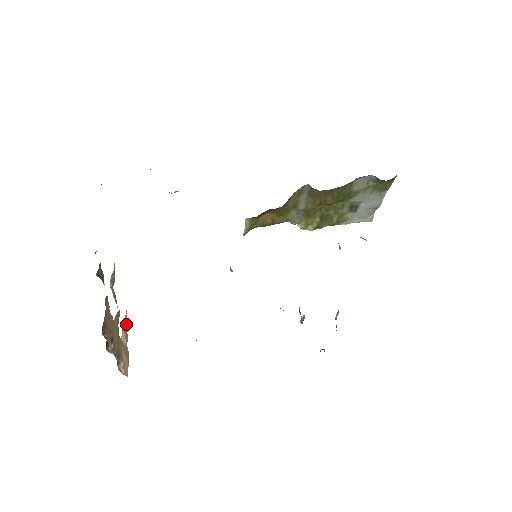
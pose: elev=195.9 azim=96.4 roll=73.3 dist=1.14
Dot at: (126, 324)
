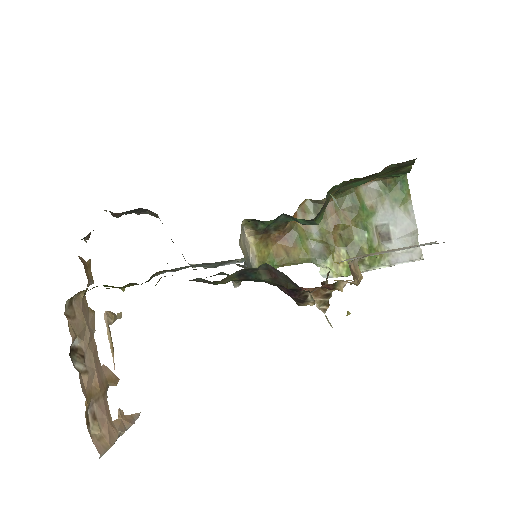
Dot at: (129, 420)
